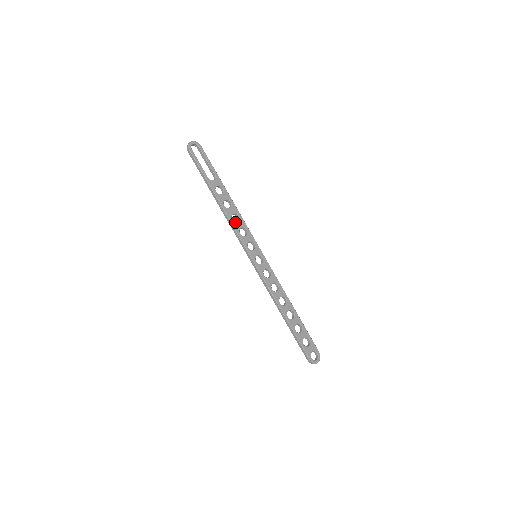
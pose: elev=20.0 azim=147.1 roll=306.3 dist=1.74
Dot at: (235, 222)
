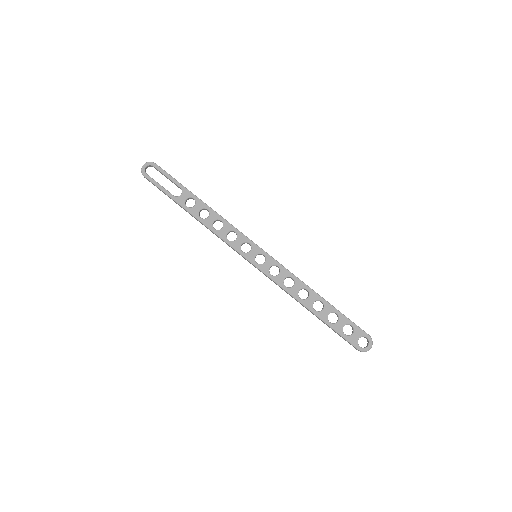
Dot at: (219, 230)
